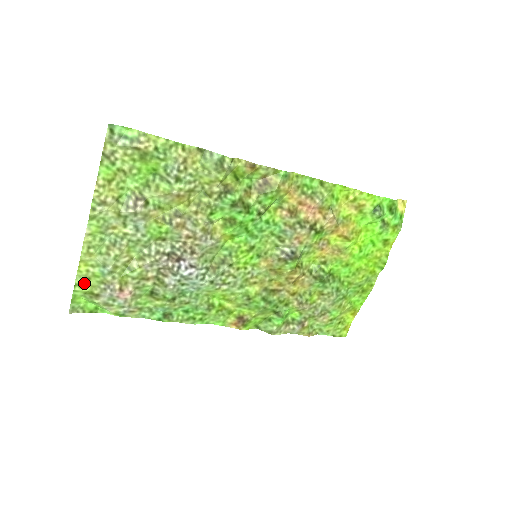
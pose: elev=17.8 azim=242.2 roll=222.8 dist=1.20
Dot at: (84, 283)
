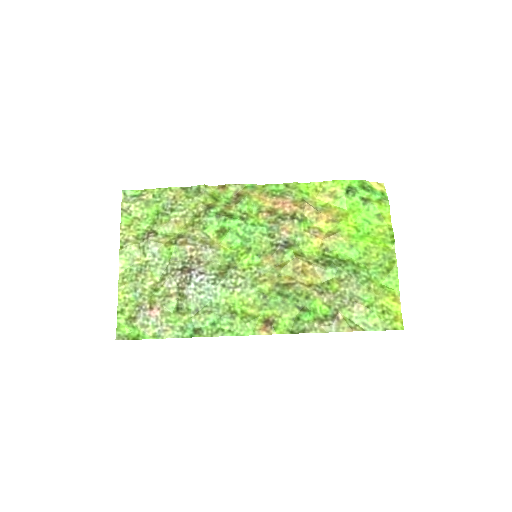
Dot at: (124, 310)
